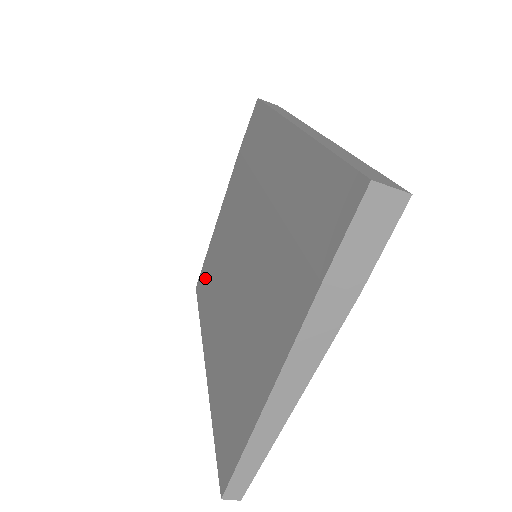
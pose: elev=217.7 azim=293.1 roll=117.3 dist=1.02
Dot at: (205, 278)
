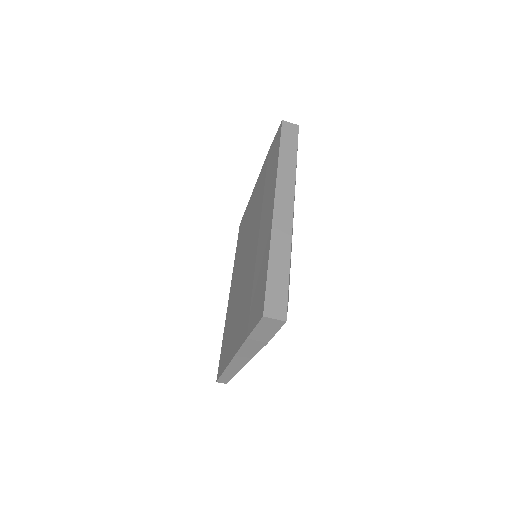
Dot at: (242, 228)
